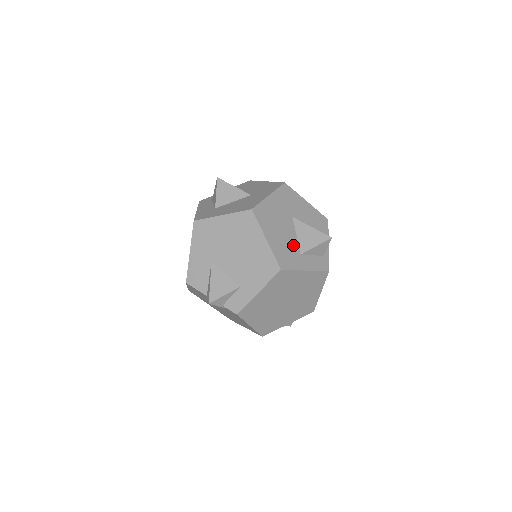
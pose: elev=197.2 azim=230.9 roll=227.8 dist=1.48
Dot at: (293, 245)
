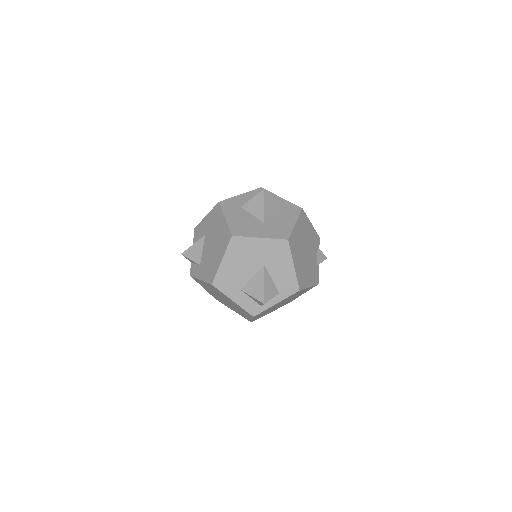
Dot at: (241, 280)
